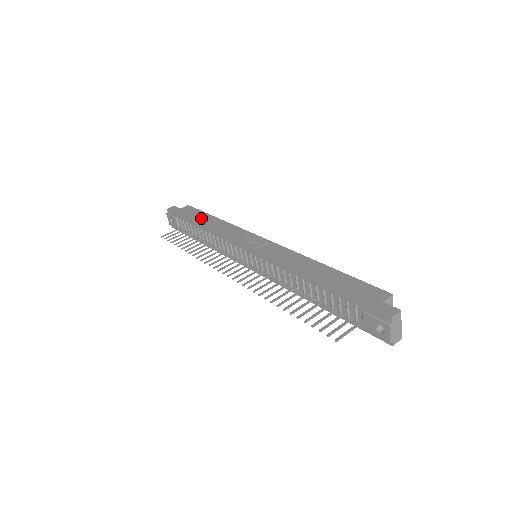
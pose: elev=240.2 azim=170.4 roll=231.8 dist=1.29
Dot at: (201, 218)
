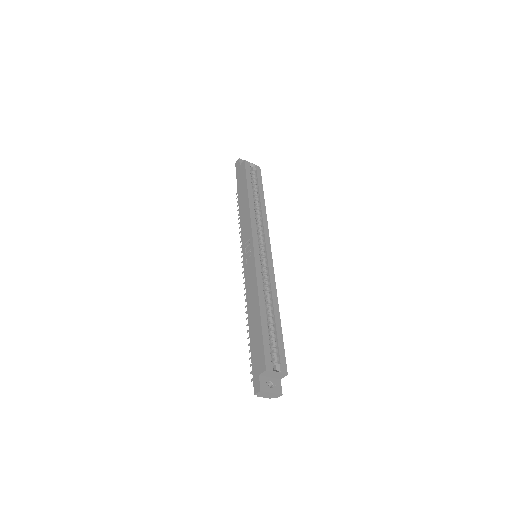
Dot at: (242, 191)
